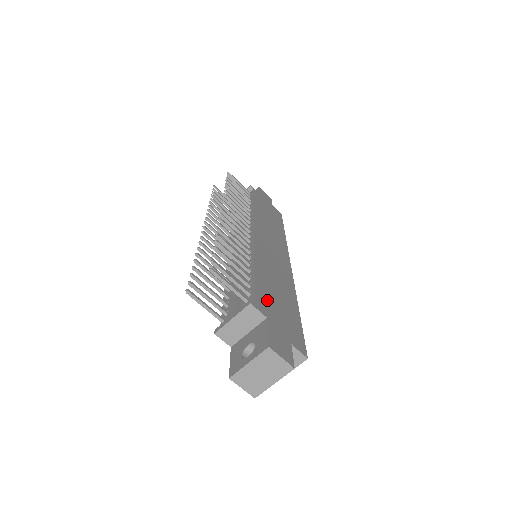
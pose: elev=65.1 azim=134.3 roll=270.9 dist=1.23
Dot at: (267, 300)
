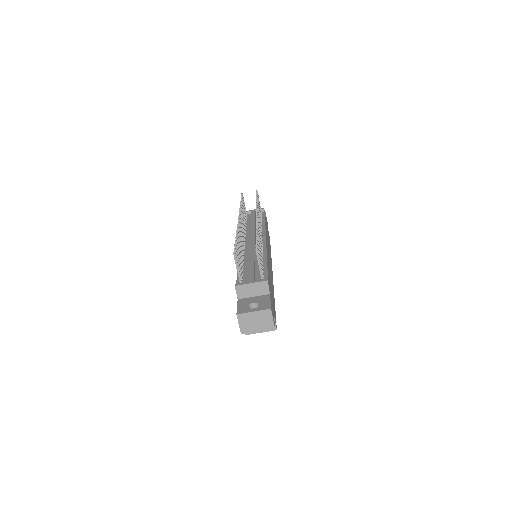
Dot at: occluded
